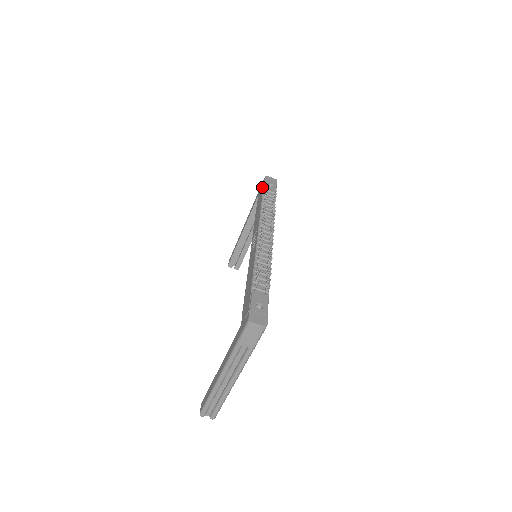
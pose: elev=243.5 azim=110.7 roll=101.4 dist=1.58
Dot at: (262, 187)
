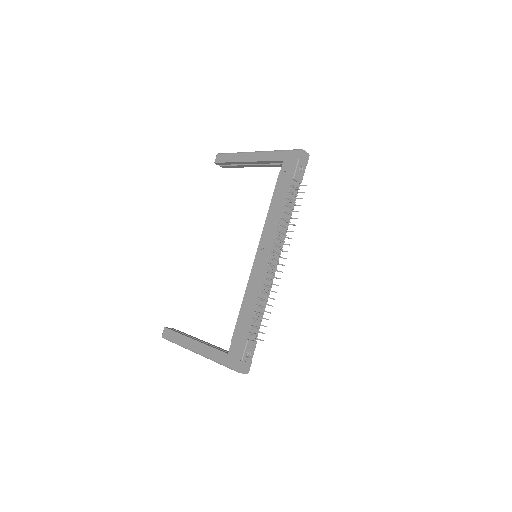
Dot at: (292, 167)
